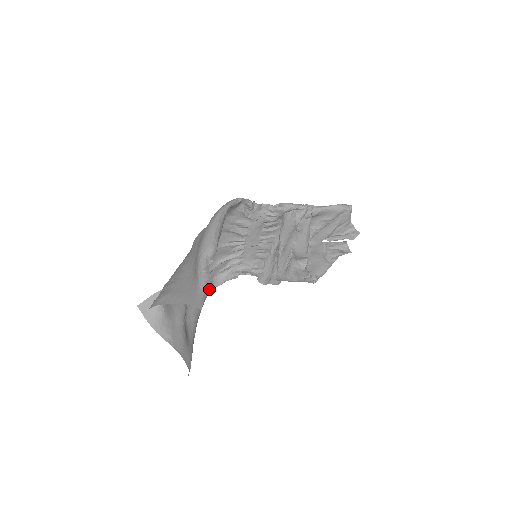
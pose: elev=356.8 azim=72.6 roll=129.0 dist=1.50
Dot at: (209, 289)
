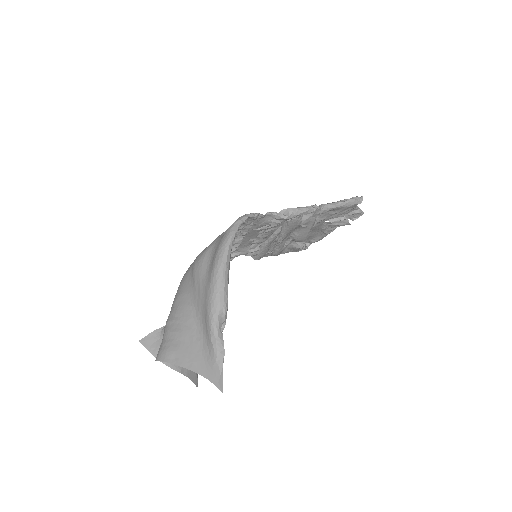
Dot at: occluded
